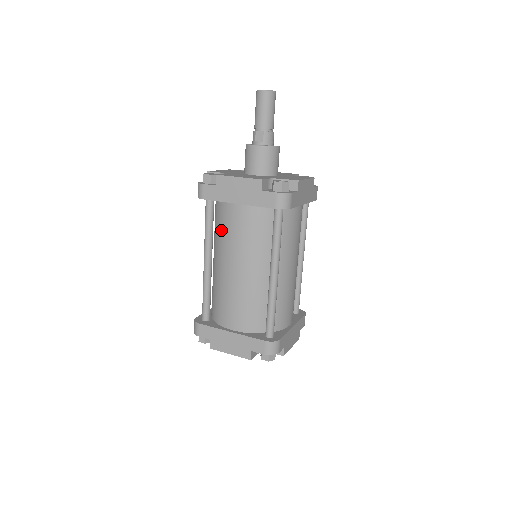
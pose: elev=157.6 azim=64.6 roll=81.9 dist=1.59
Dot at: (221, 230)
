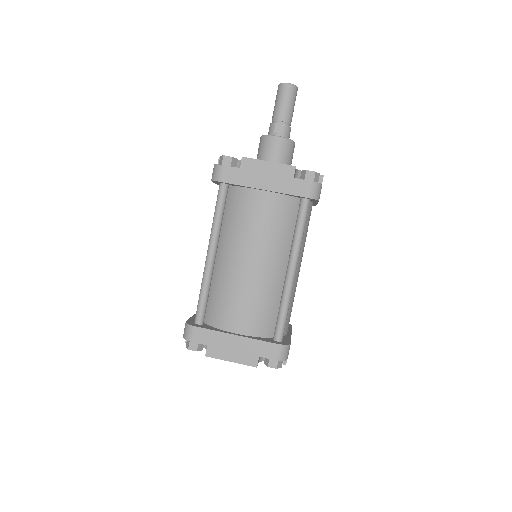
Dot at: (235, 219)
